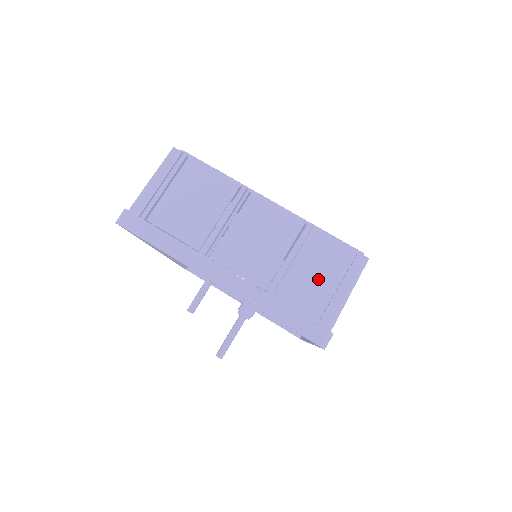
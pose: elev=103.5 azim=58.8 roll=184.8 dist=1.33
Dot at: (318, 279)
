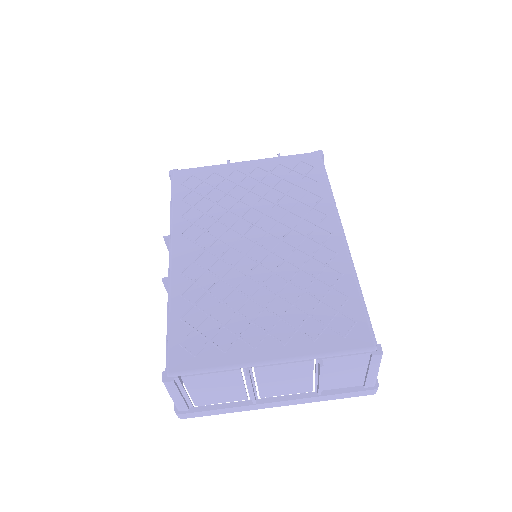
Dot at: (348, 374)
